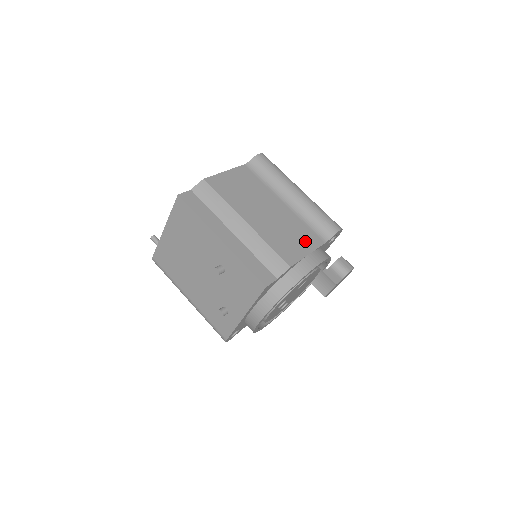
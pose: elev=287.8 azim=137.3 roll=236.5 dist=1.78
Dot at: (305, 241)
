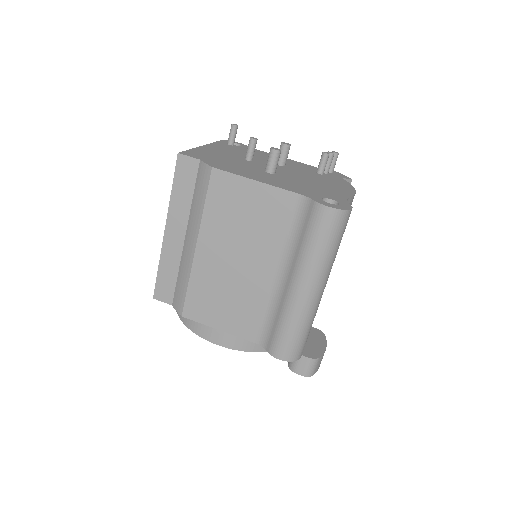
Dot at: (235, 320)
